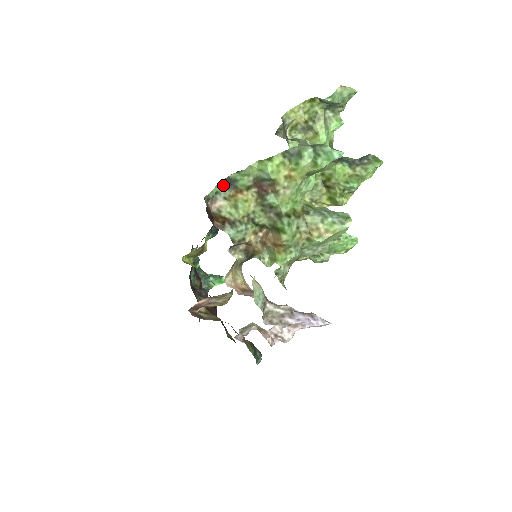
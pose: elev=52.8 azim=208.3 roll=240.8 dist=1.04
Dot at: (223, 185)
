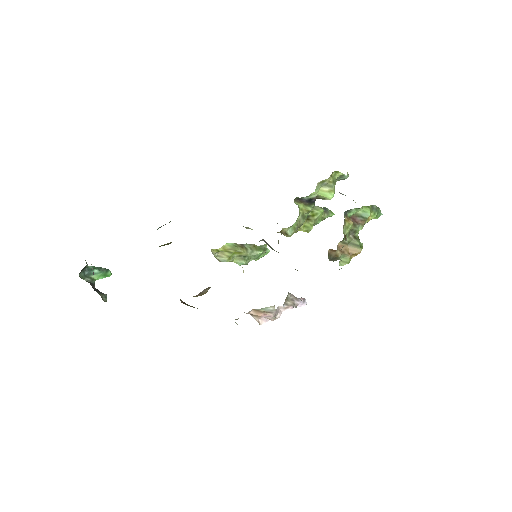
Dot at: (344, 212)
